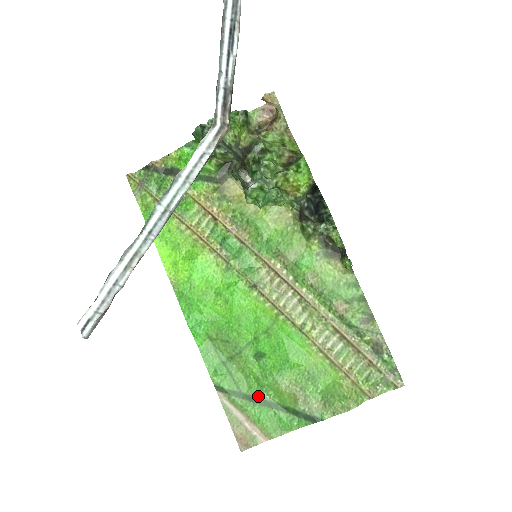
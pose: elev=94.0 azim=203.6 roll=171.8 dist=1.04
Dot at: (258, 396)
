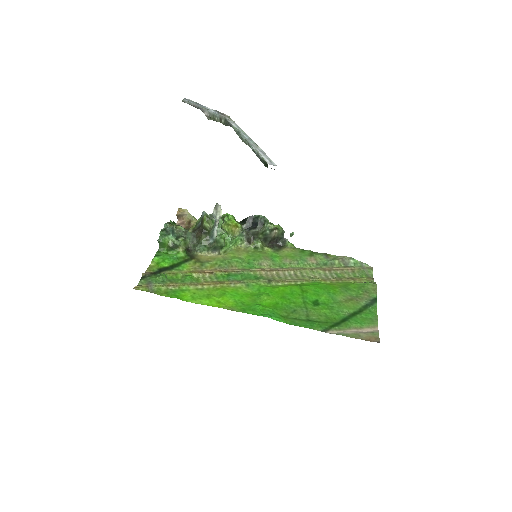
Dot at: (343, 317)
